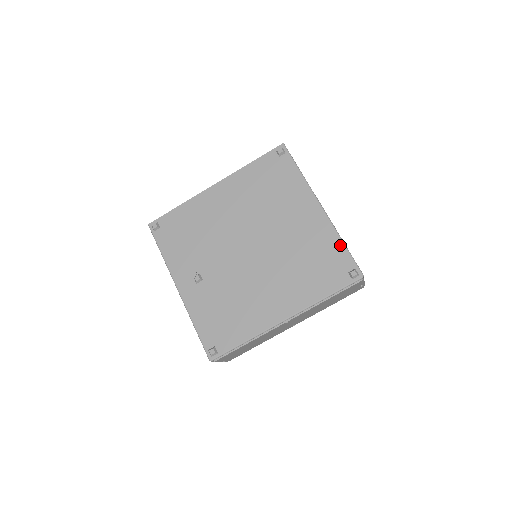
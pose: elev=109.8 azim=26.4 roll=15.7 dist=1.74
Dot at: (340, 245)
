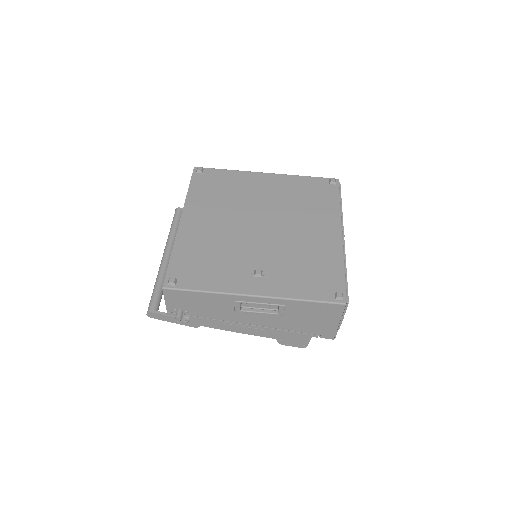
Dot at: (305, 178)
